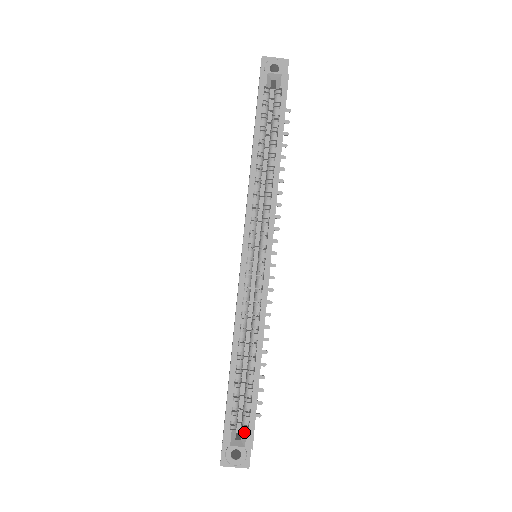
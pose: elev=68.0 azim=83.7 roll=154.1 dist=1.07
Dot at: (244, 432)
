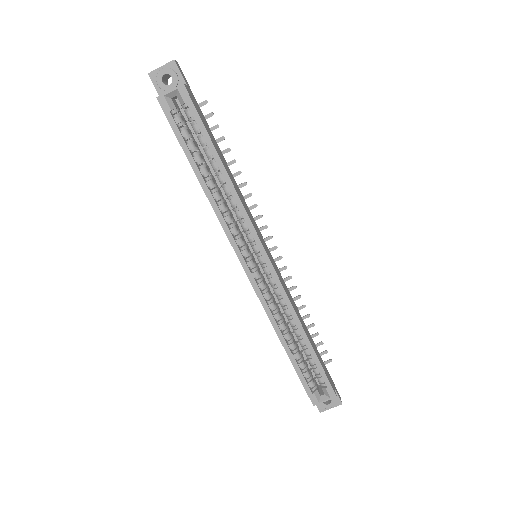
Dot at: (324, 389)
